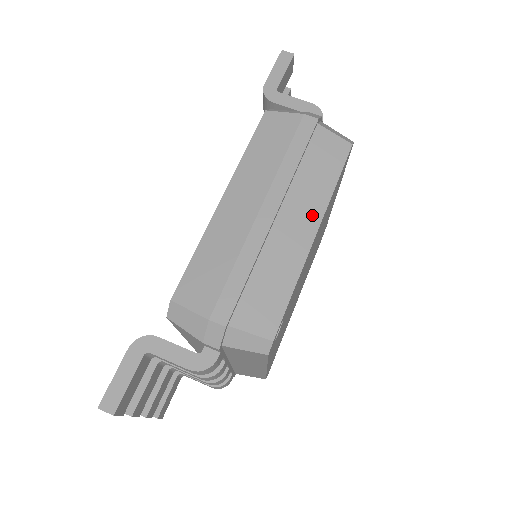
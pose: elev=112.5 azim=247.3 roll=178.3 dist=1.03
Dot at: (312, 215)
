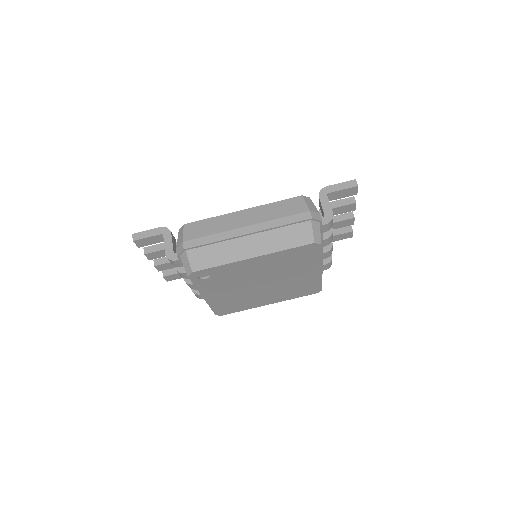
Dot at: (261, 250)
